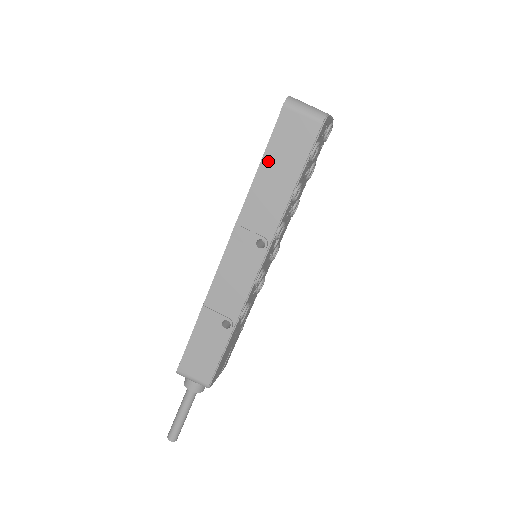
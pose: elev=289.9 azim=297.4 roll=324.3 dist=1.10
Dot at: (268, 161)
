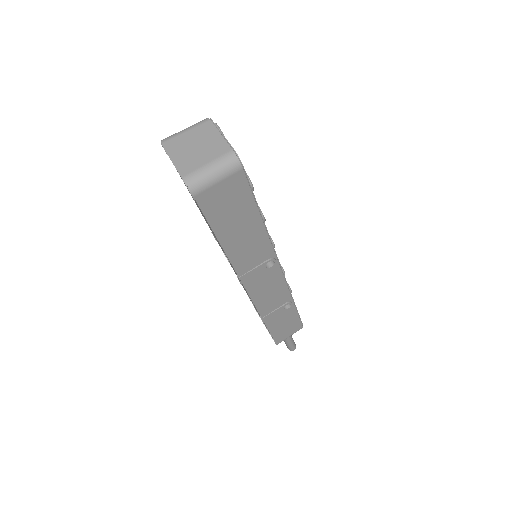
Dot at: (223, 232)
